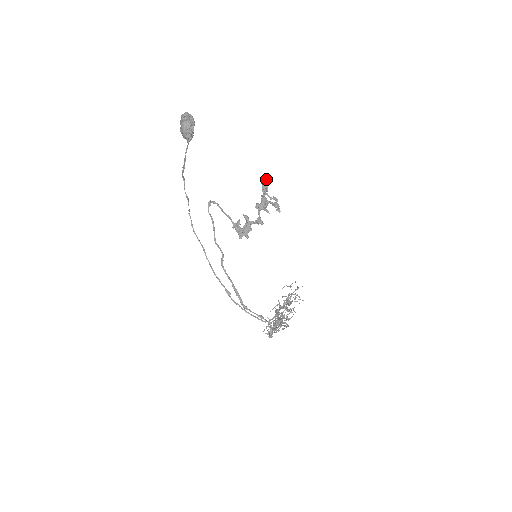
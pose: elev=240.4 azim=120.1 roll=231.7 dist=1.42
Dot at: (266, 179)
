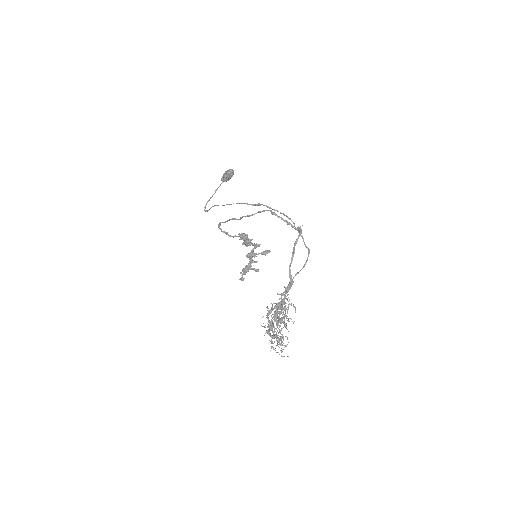
Dot at: (242, 277)
